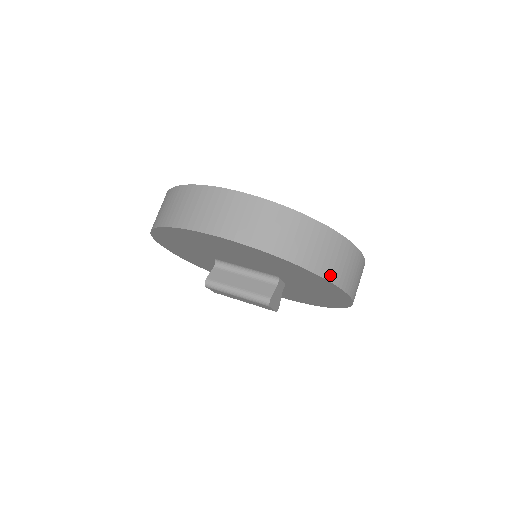
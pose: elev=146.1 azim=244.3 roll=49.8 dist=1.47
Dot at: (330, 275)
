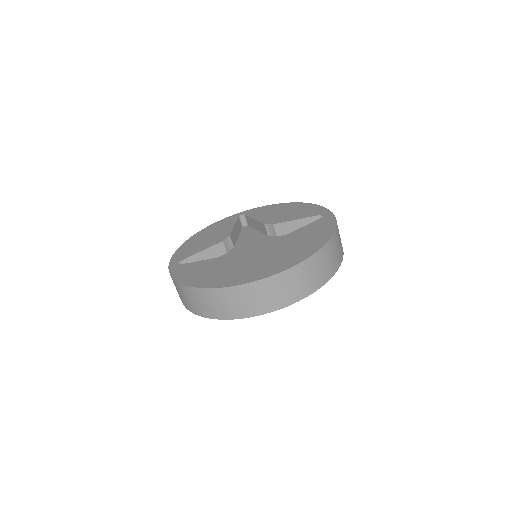
Dot at: (340, 260)
